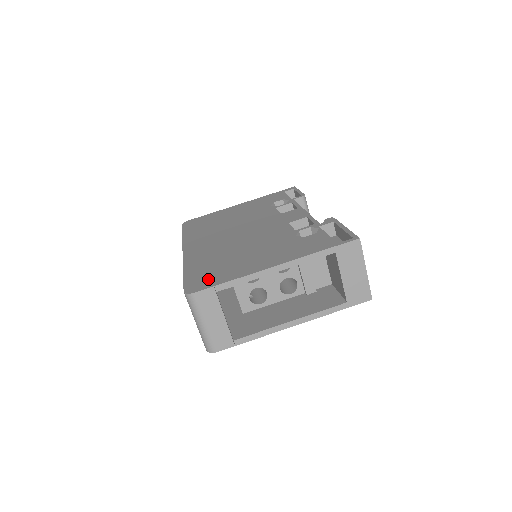
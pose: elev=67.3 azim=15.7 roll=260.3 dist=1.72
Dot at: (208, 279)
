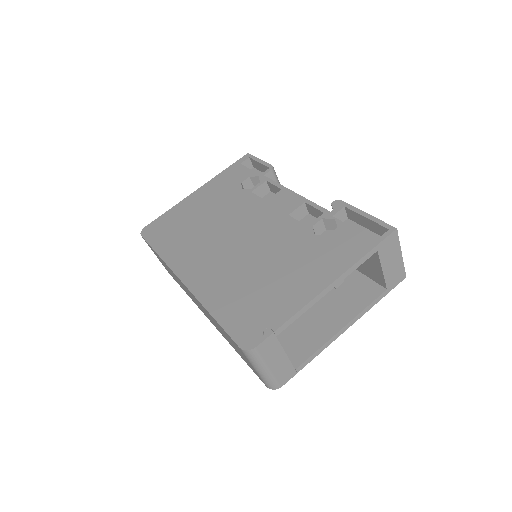
Dot at: (257, 322)
